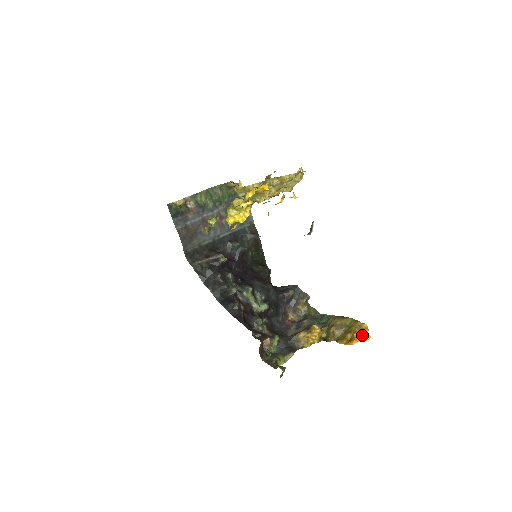
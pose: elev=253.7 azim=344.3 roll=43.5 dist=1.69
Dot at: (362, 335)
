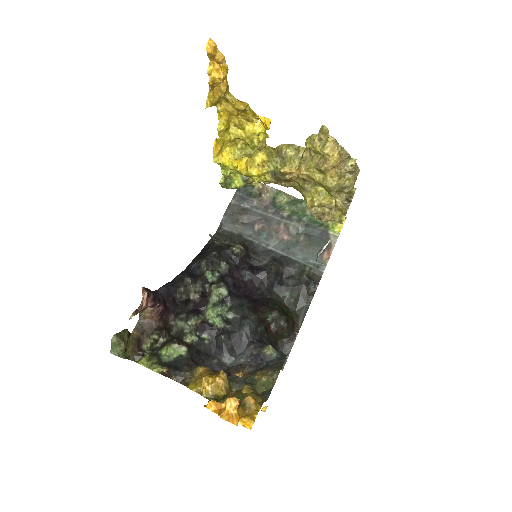
Dot at: (227, 404)
